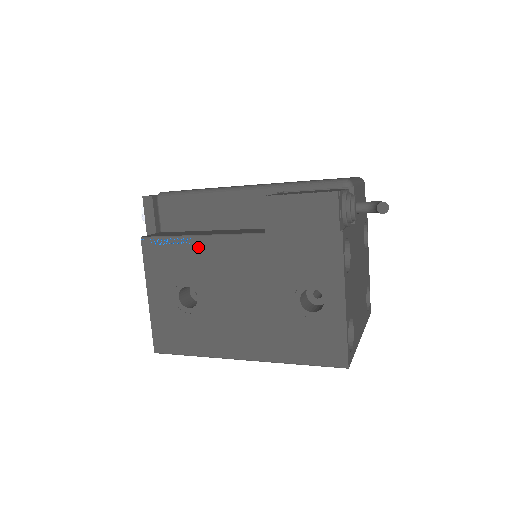
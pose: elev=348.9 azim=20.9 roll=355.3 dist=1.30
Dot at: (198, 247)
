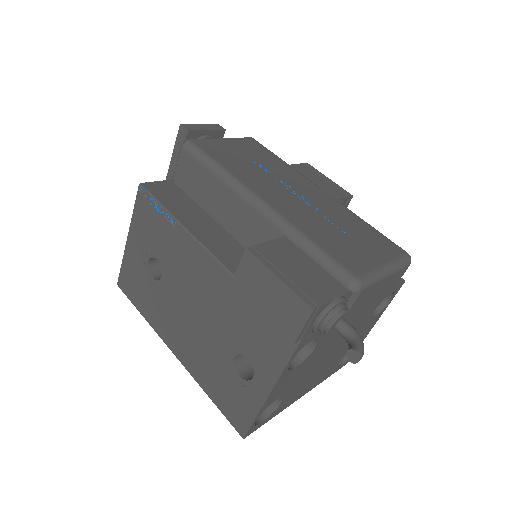
Dot at: (178, 236)
